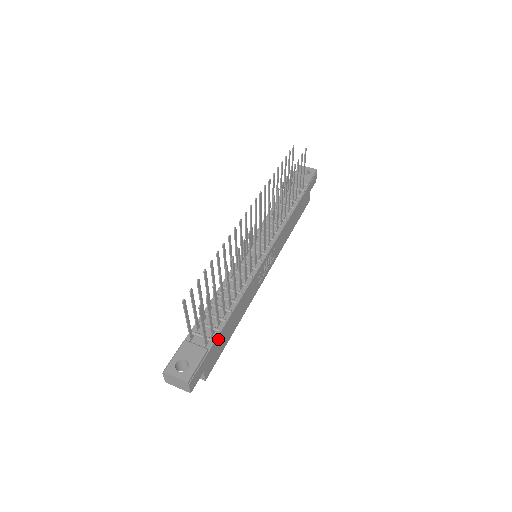
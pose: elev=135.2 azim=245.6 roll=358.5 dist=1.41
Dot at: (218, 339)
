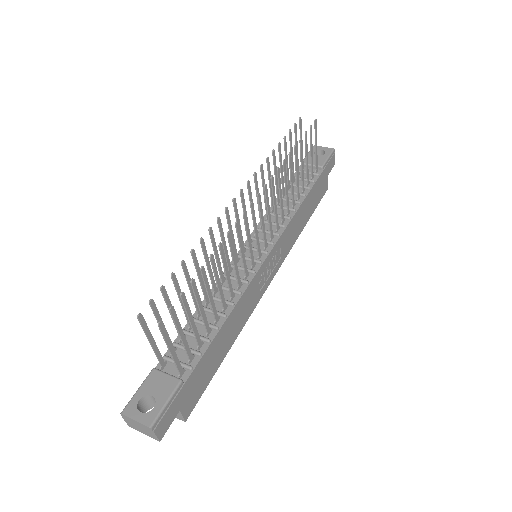
Dot at: (199, 366)
